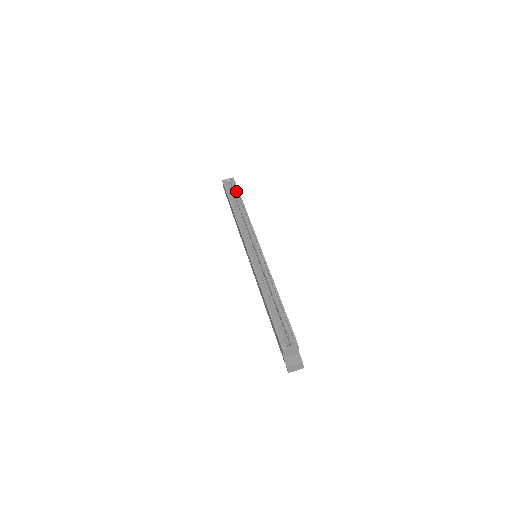
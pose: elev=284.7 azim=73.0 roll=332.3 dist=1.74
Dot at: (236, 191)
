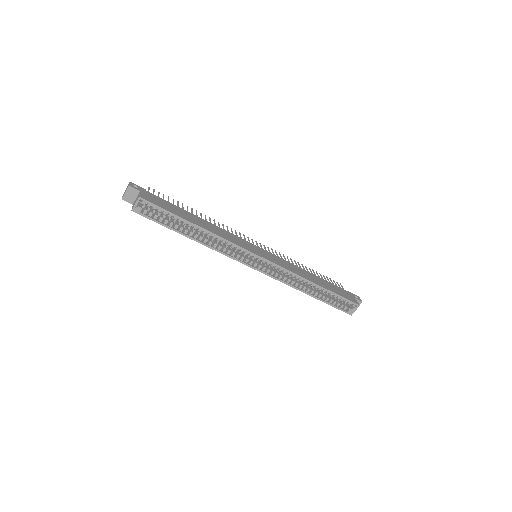
Dot at: (165, 213)
